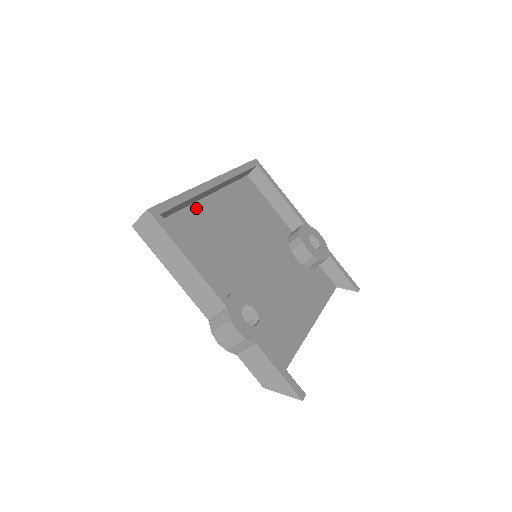
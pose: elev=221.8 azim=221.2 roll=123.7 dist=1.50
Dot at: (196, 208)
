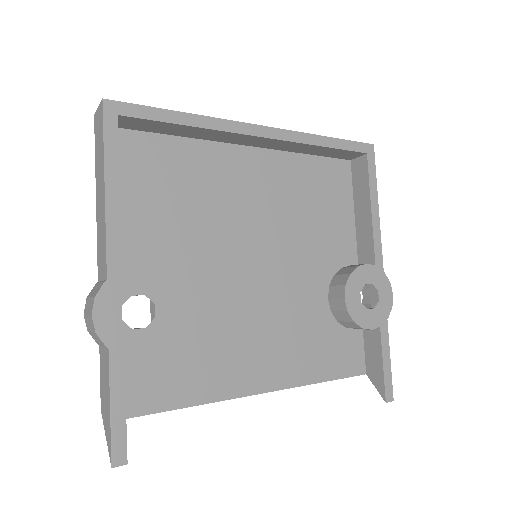
Dot at: (216, 149)
